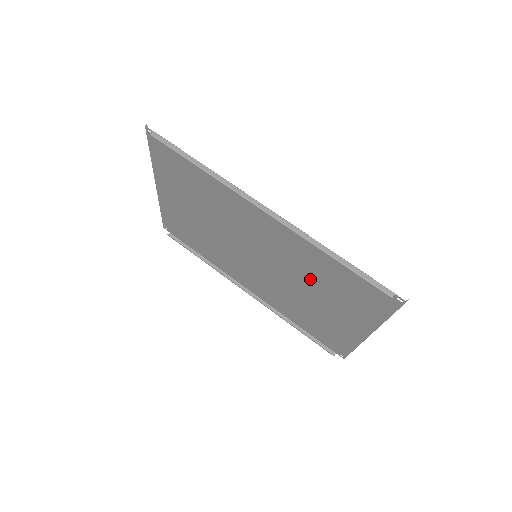
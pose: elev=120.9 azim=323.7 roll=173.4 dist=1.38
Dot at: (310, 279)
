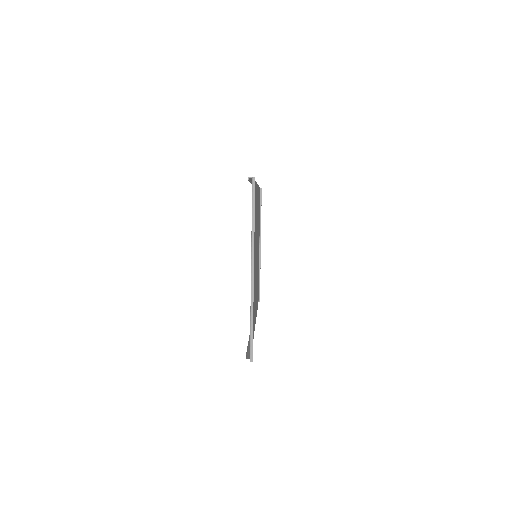
Dot at: occluded
